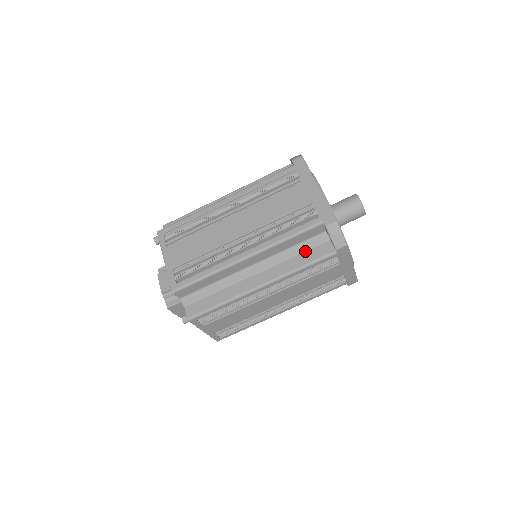
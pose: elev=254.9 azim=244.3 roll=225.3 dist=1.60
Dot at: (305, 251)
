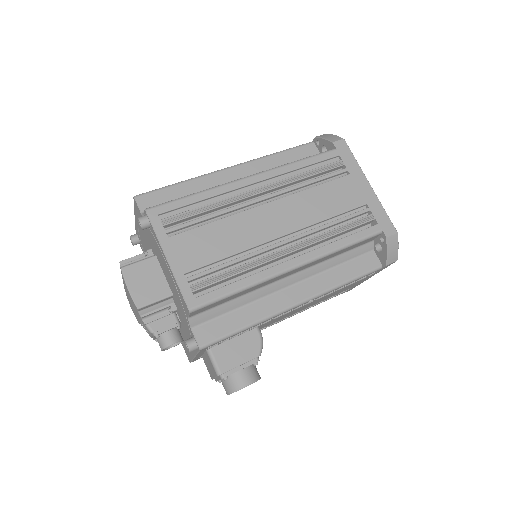
Dot at: occluded
